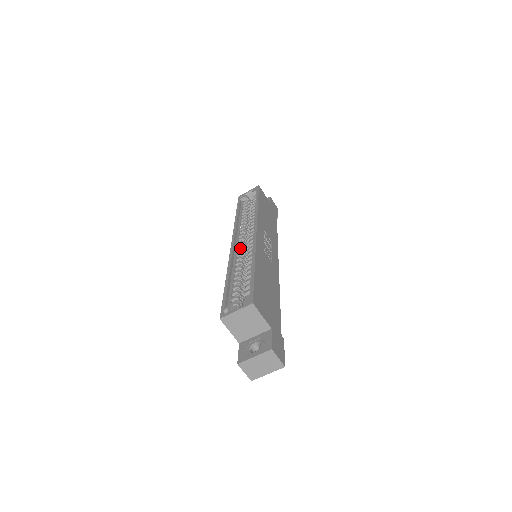
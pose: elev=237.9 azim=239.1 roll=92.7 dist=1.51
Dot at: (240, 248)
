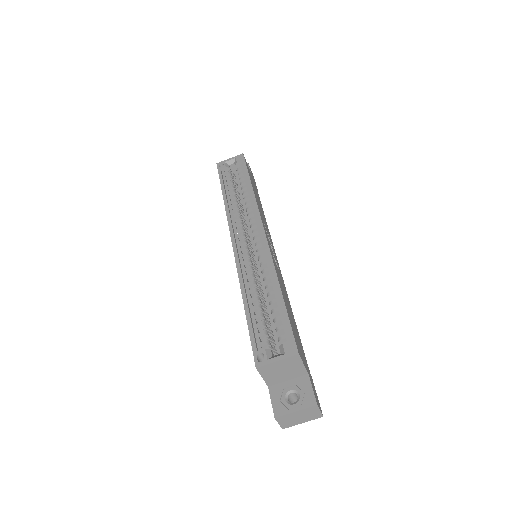
Dot at: (246, 252)
